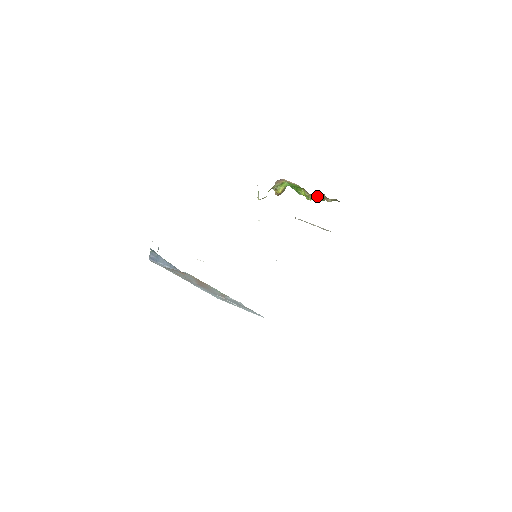
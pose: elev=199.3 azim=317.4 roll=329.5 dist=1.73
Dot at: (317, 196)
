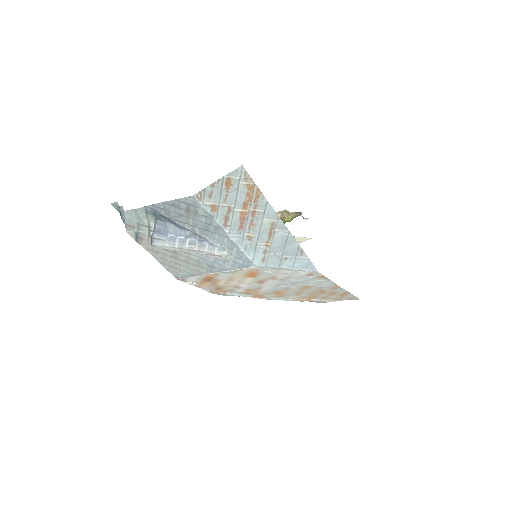
Dot at: occluded
